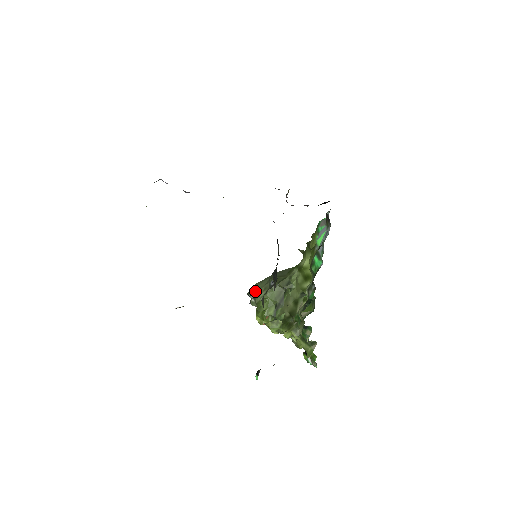
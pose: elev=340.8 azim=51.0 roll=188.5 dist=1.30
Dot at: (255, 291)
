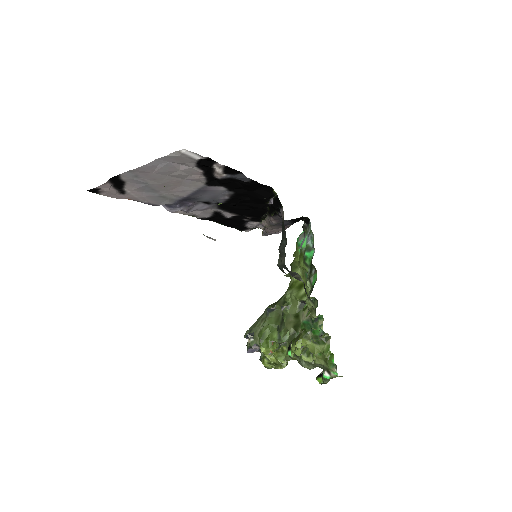
Dot at: (252, 327)
